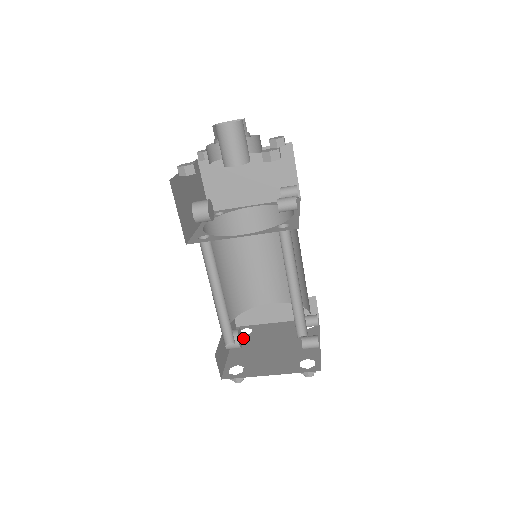
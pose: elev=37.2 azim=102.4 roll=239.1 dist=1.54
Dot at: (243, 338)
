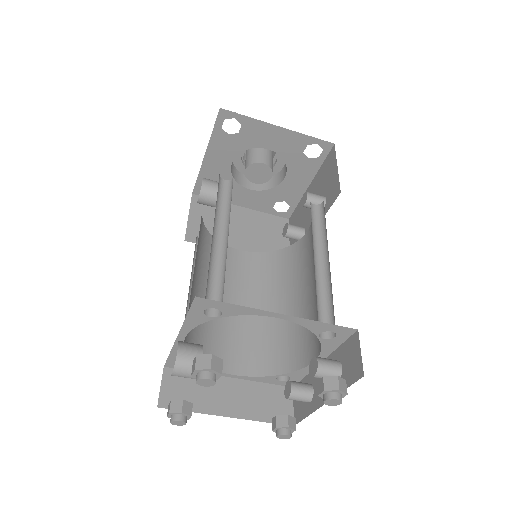
Dot at: occluded
